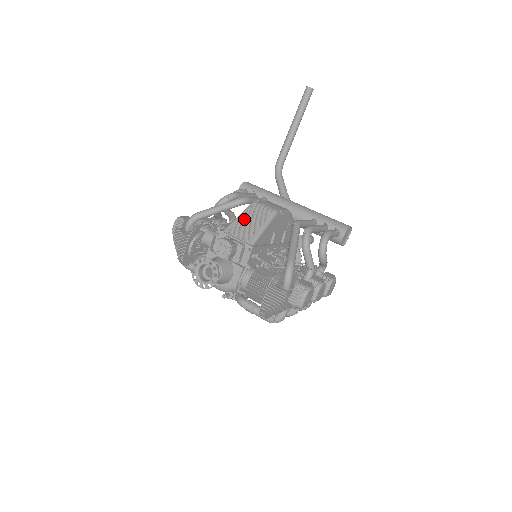
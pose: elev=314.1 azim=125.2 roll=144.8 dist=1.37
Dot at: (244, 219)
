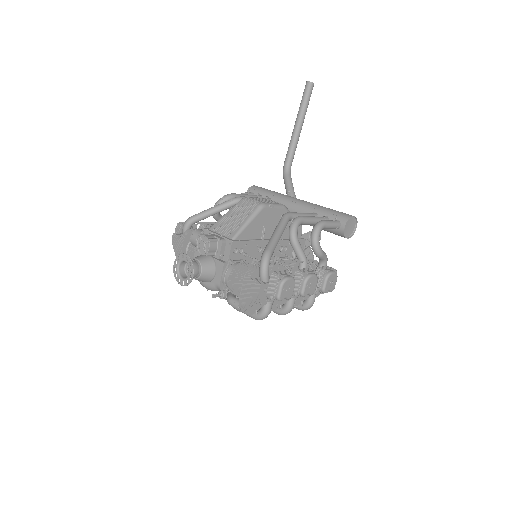
Dot at: (230, 216)
